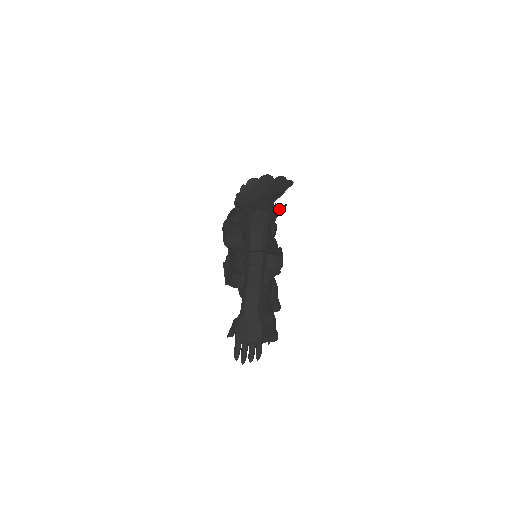
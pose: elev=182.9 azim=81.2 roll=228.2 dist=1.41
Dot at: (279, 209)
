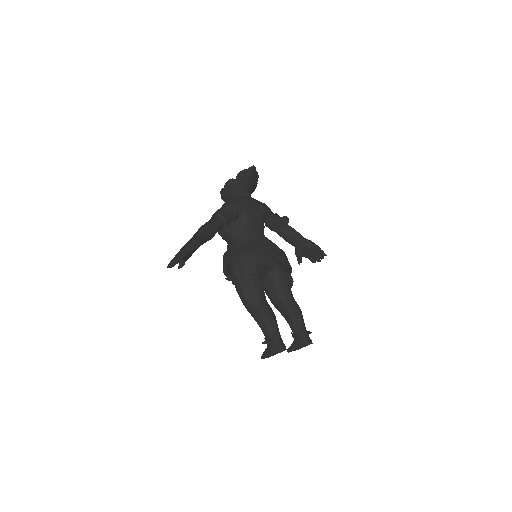
Dot at: (279, 220)
